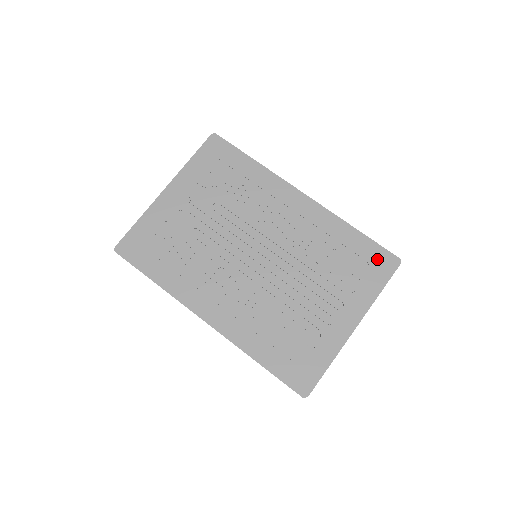
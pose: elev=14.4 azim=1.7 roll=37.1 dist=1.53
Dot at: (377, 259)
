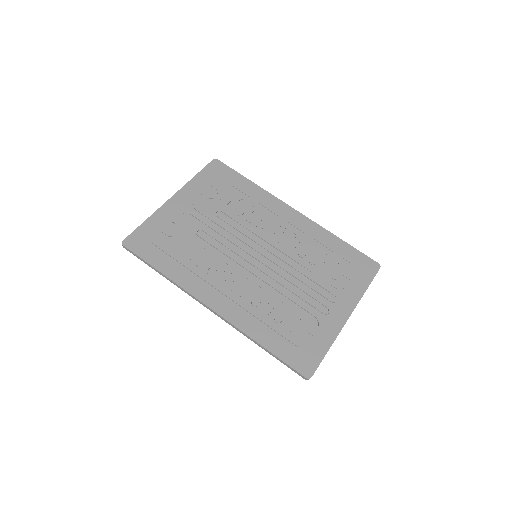
Dot at: (361, 263)
